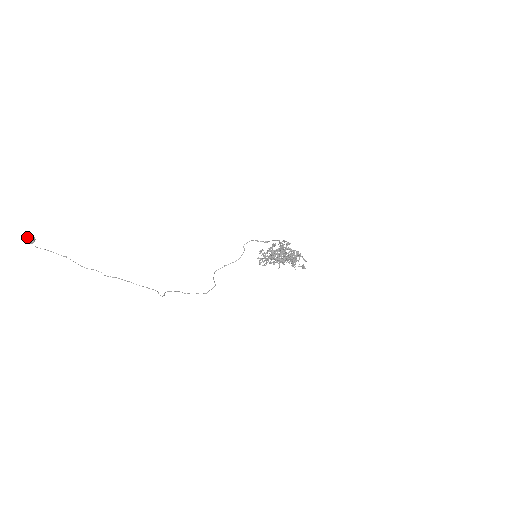
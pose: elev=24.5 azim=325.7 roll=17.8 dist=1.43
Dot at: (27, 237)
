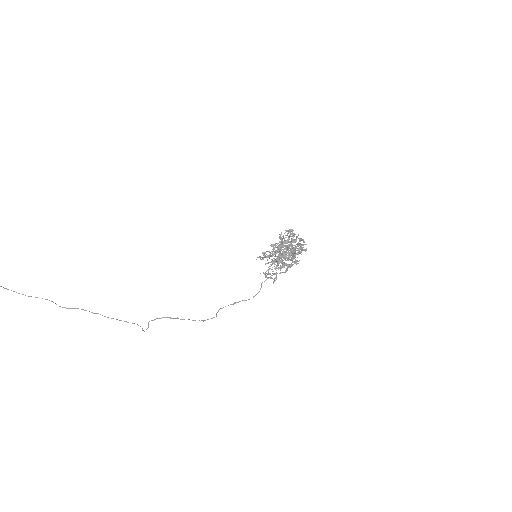
Dot at: out of frame
